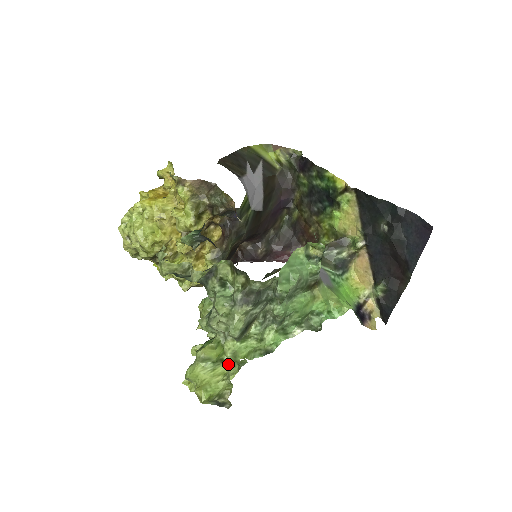
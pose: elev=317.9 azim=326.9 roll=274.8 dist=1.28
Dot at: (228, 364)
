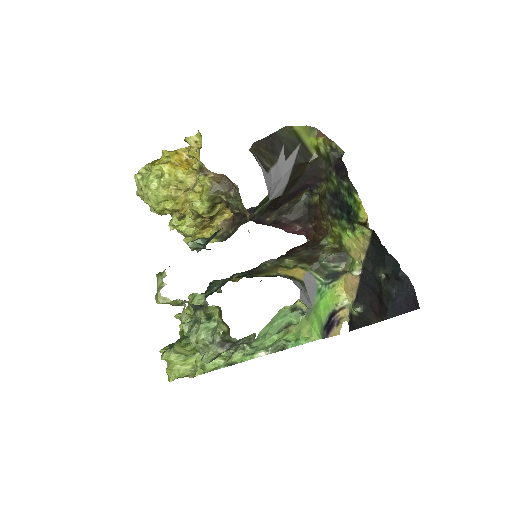
Dot at: occluded
